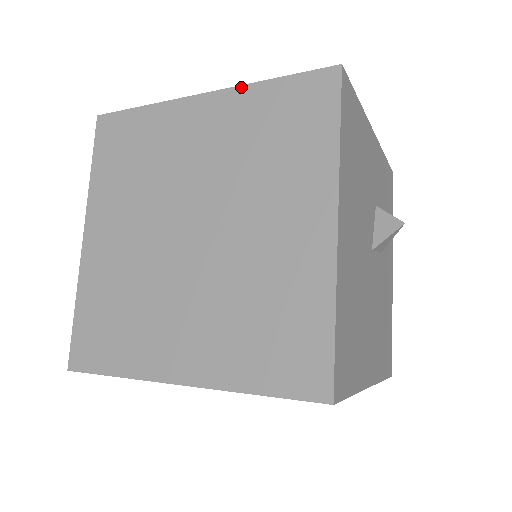
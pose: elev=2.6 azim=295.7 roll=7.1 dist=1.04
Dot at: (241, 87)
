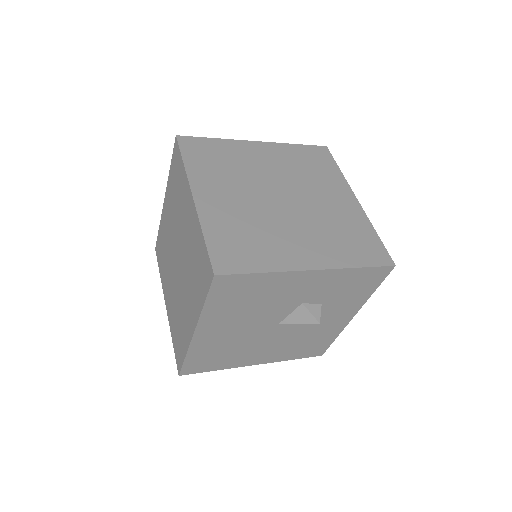
Dot at: (198, 219)
